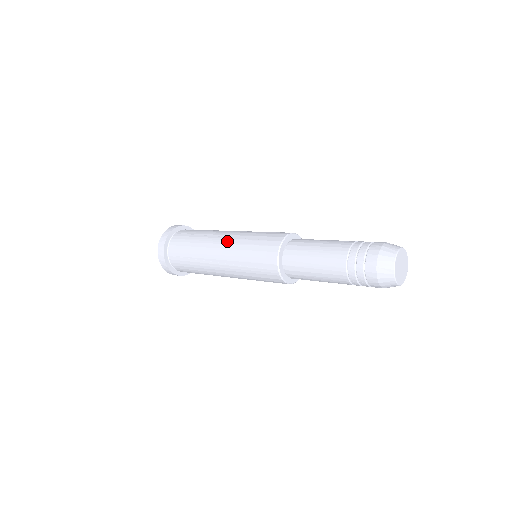
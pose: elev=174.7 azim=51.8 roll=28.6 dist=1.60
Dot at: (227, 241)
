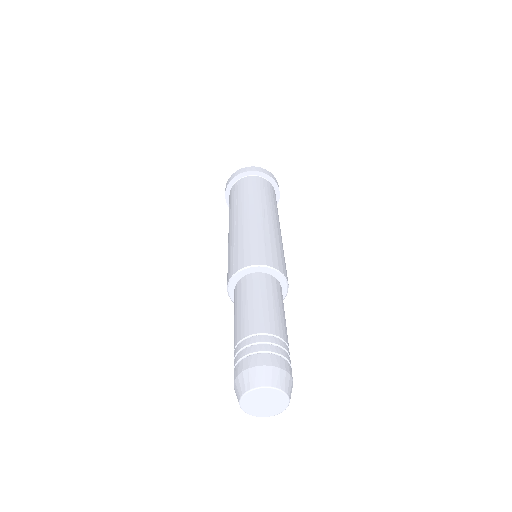
Dot at: (259, 219)
